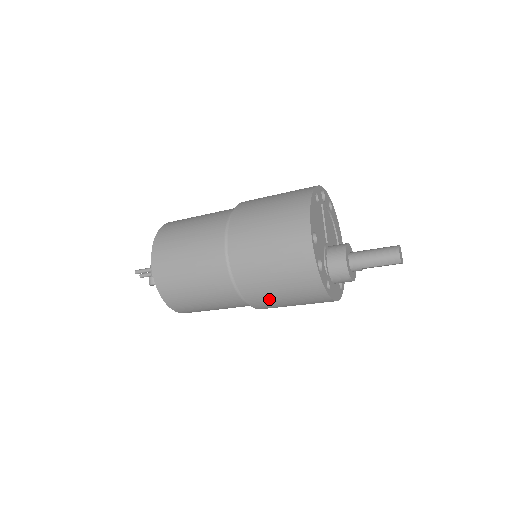
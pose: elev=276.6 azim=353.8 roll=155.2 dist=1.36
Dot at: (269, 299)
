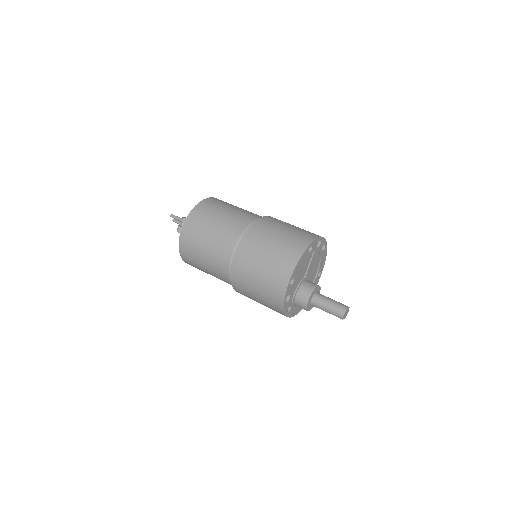
Dot at: (248, 296)
